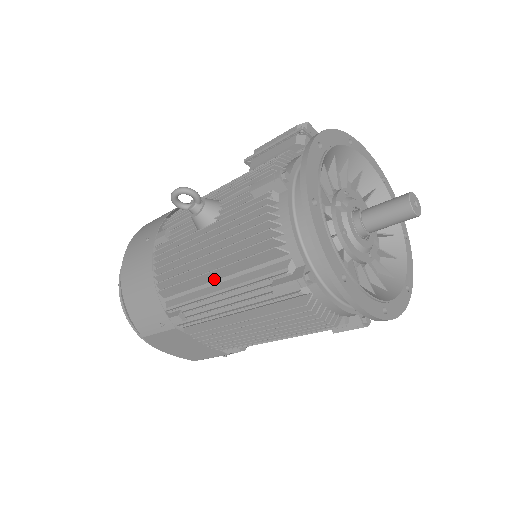
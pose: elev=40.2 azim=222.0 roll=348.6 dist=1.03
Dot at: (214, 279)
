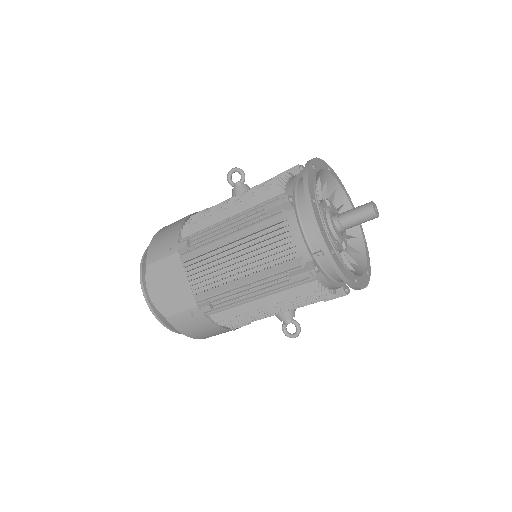
Dot at: (227, 217)
